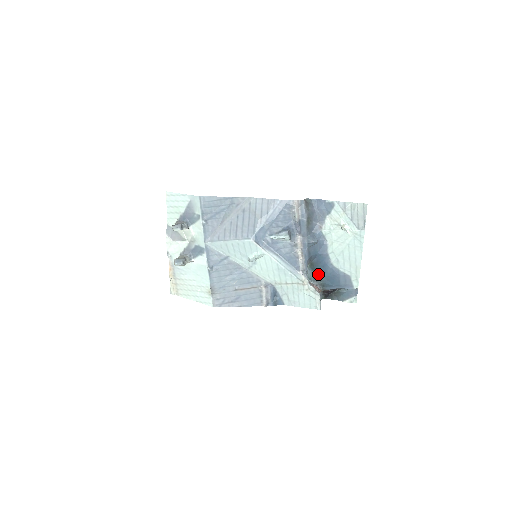
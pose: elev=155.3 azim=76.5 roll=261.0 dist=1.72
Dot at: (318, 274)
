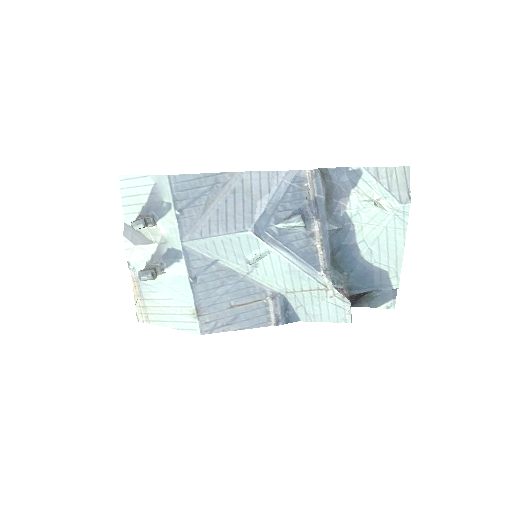
Dot at: (343, 273)
